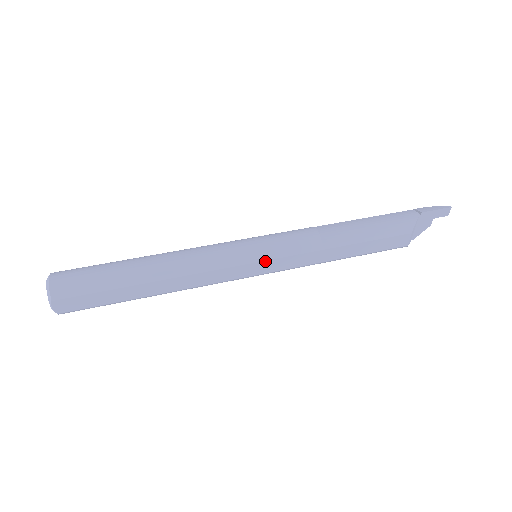
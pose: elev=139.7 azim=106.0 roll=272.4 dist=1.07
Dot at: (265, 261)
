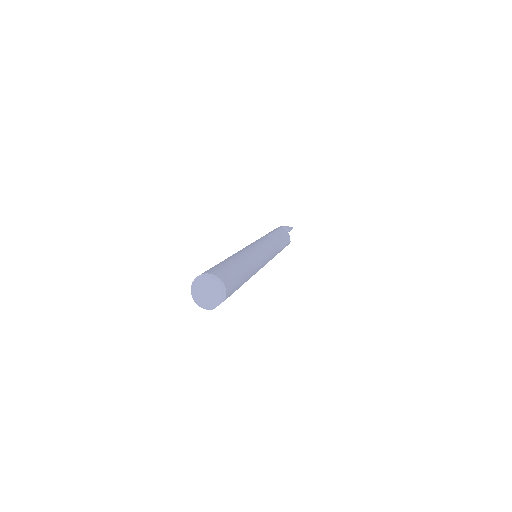
Dot at: occluded
